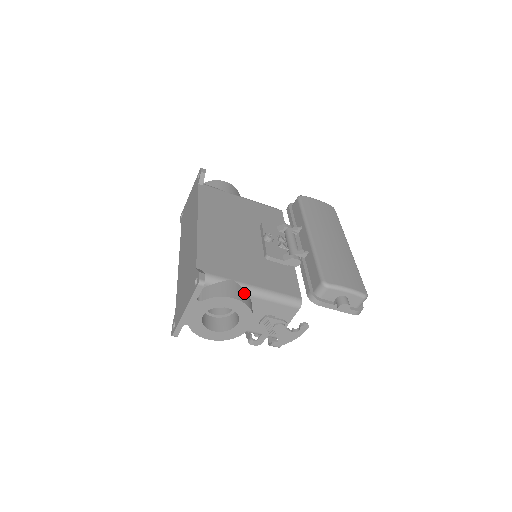
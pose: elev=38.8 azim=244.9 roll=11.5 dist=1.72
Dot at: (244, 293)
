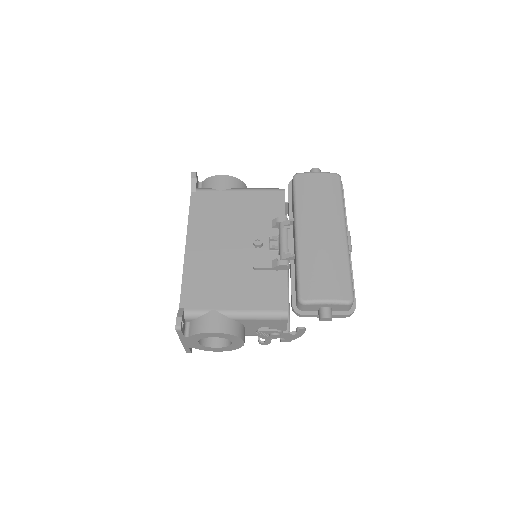
Dot at: (226, 321)
